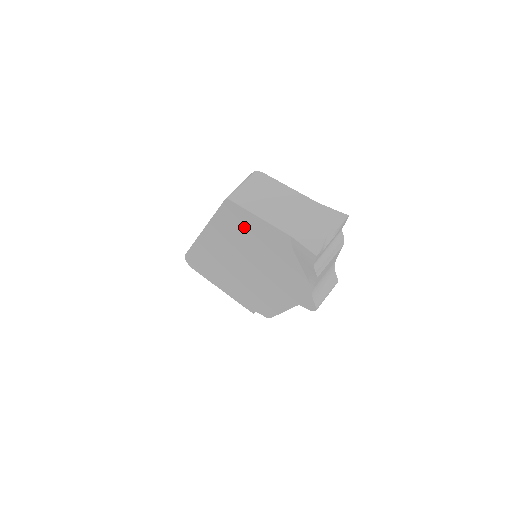
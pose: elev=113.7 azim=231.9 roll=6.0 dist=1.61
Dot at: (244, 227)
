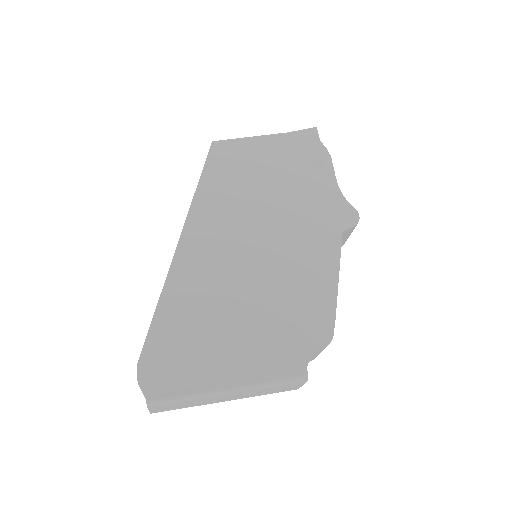
Dot at: (240, 165)
